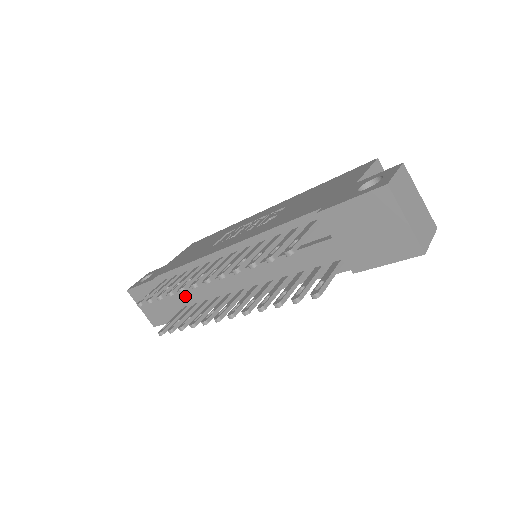
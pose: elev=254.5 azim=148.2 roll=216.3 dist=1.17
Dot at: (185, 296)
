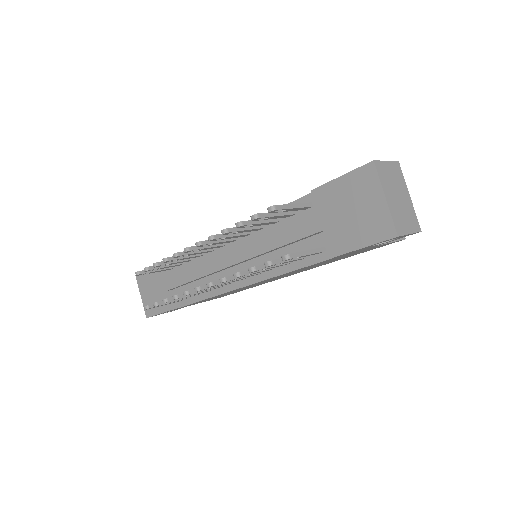
Dot at: (181, 282)
